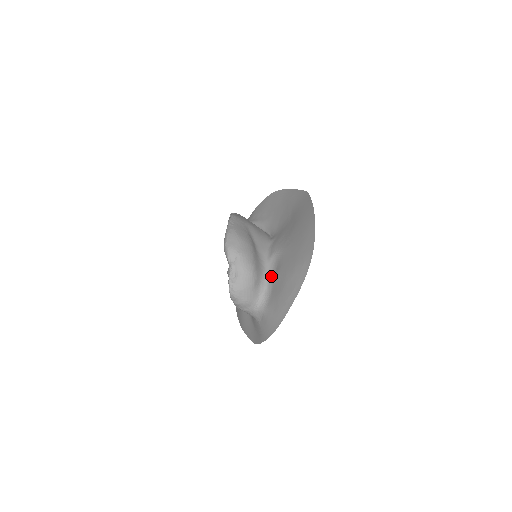
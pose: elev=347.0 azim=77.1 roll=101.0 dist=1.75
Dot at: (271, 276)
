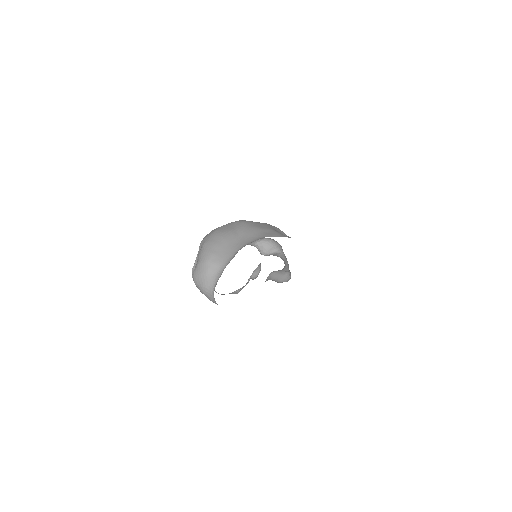
Dot at: (228, 263)
